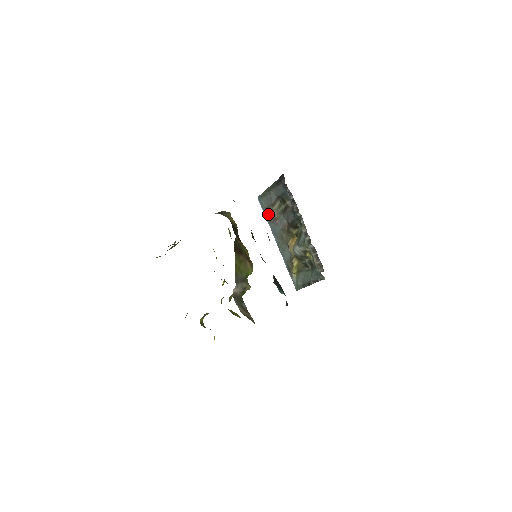
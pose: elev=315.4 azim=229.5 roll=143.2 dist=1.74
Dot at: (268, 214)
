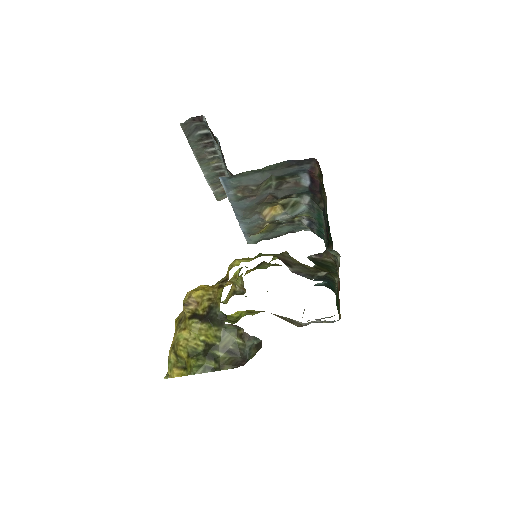
Dot at: (243, 194)
